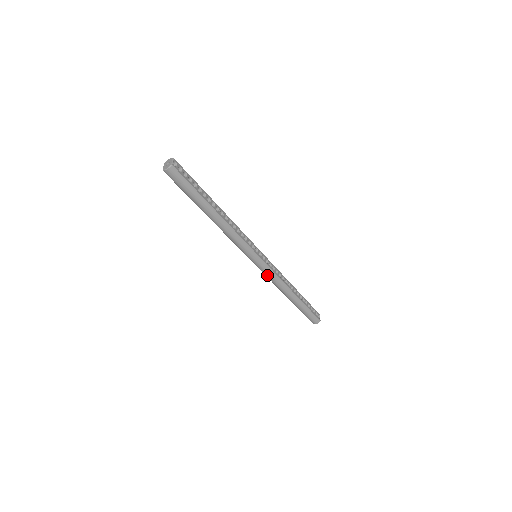
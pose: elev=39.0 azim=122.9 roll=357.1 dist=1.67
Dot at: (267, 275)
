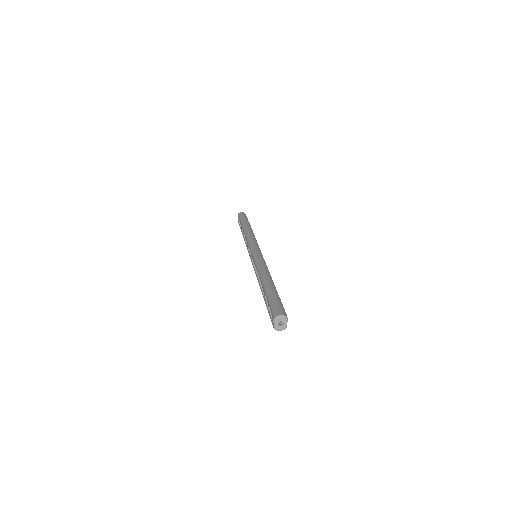
Dot at: occluded
